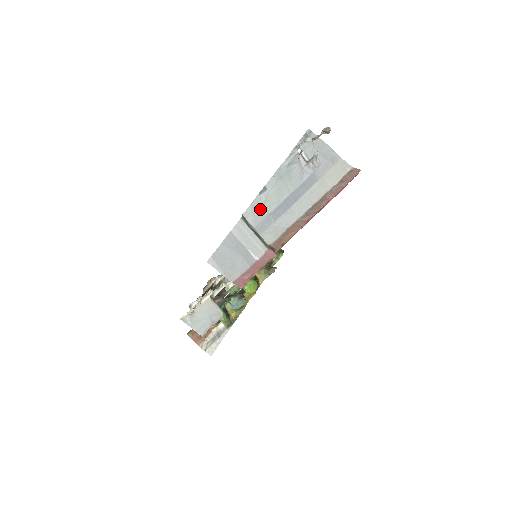
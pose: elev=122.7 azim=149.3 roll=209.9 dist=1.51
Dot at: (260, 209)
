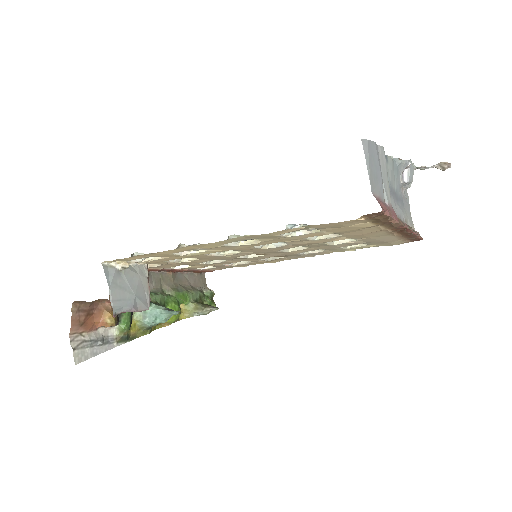
Dot at: occluded
